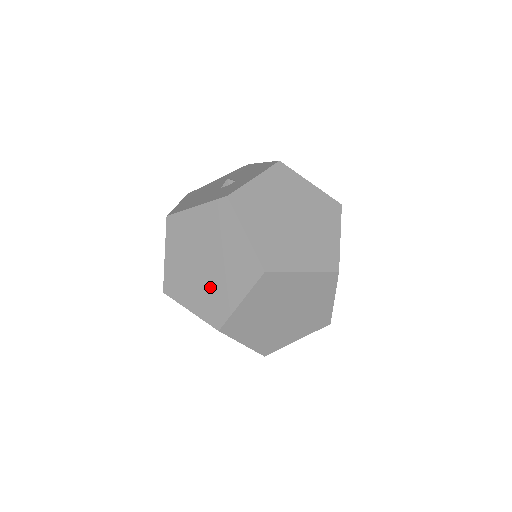
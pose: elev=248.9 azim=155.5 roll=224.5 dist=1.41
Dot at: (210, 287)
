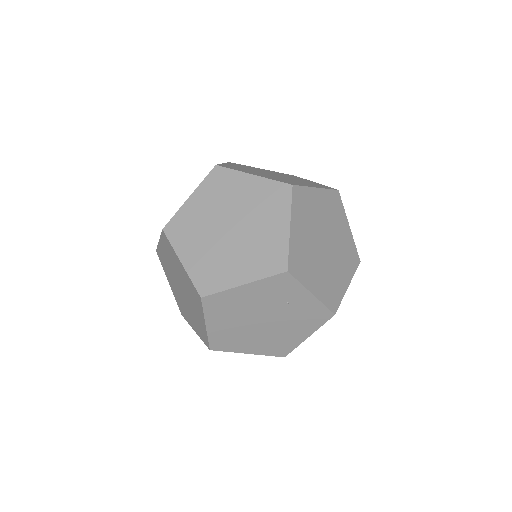
Dot at: (250, 243)
